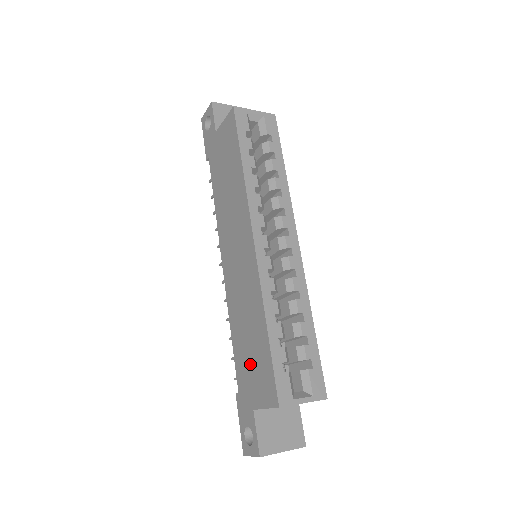
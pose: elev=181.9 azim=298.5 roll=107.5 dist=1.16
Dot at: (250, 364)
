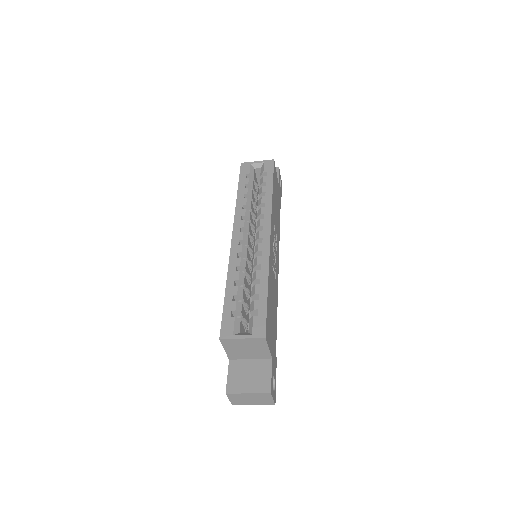
Dot at: occluded
